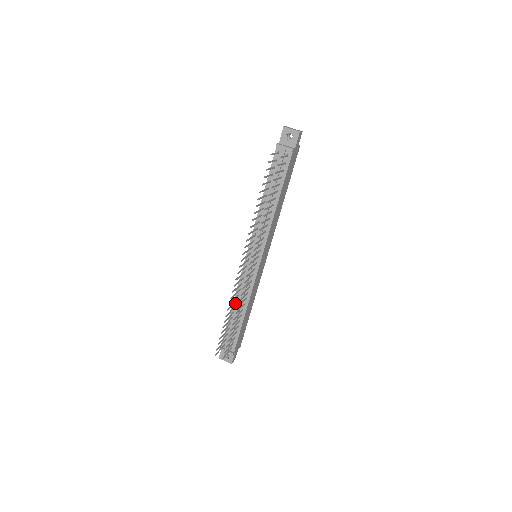
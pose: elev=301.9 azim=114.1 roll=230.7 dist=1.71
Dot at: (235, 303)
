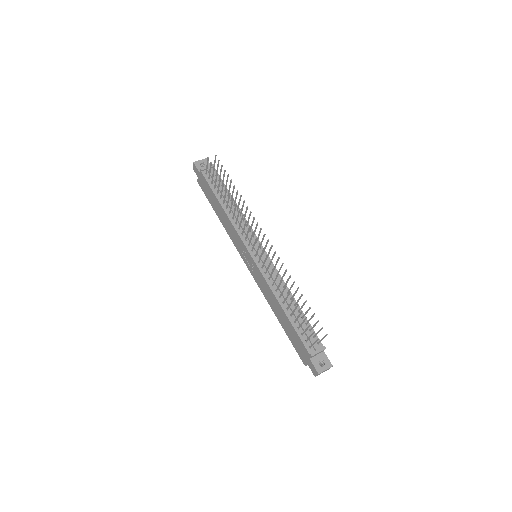
Dot at: (280, 300)
